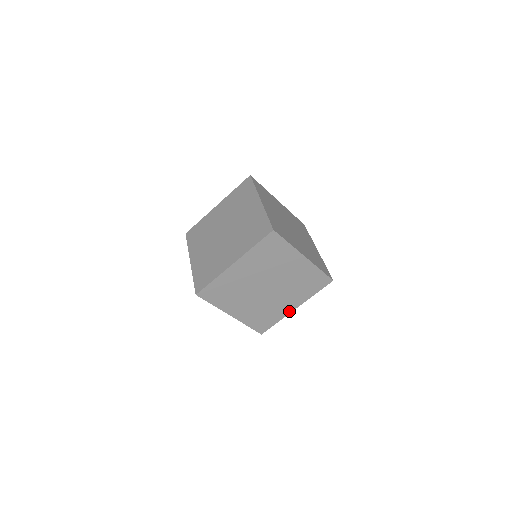
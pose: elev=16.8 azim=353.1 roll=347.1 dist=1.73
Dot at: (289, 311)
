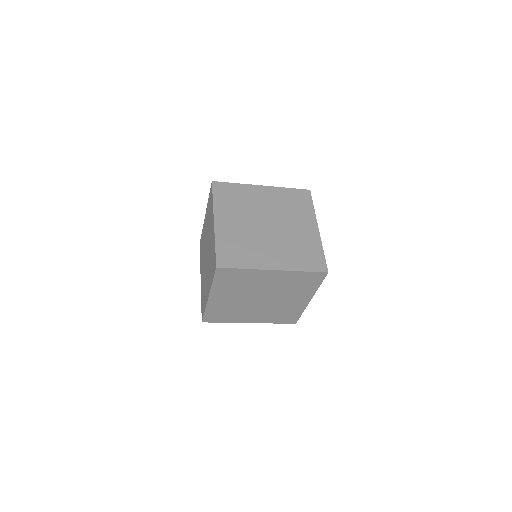
Dot at: (305, 304)
